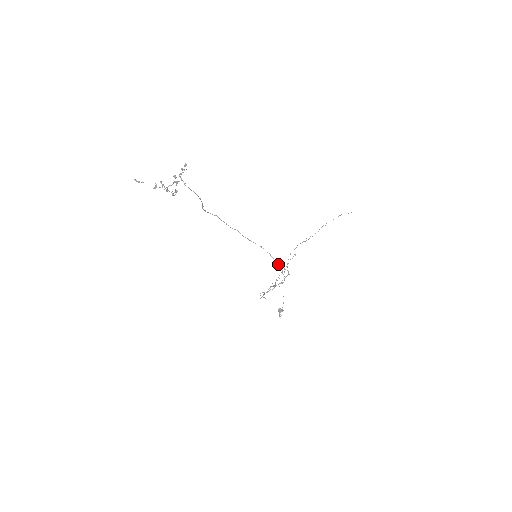
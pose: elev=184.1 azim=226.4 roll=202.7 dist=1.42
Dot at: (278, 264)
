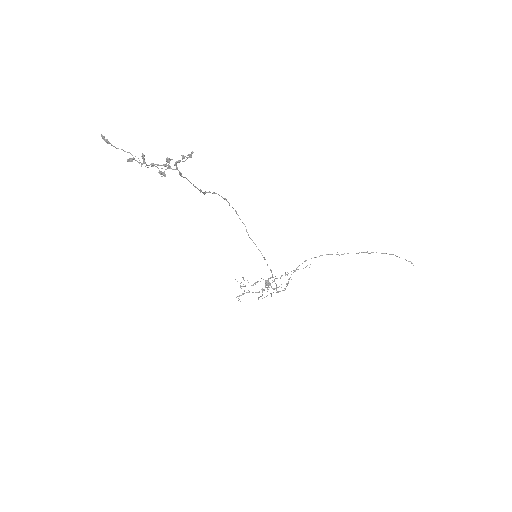
Dot at: occluded
